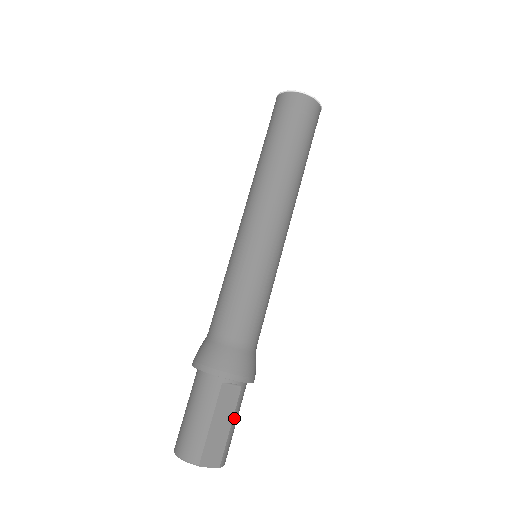
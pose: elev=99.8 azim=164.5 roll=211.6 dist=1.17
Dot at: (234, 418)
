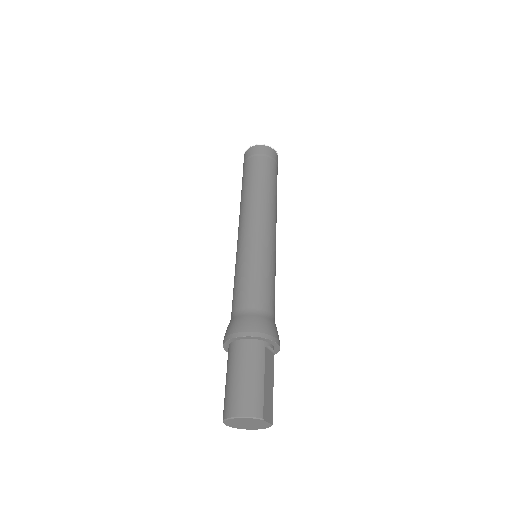
Dot at: (273, 380)
